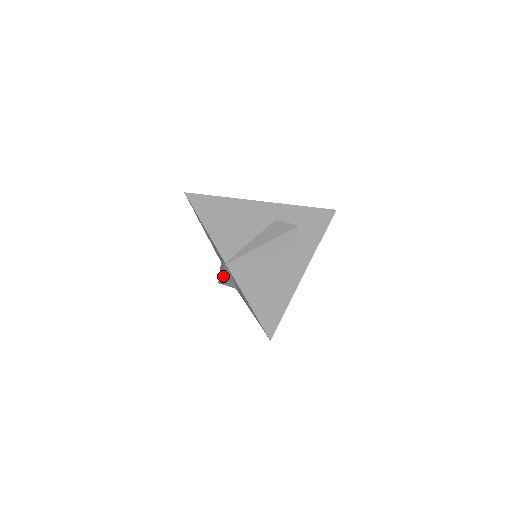
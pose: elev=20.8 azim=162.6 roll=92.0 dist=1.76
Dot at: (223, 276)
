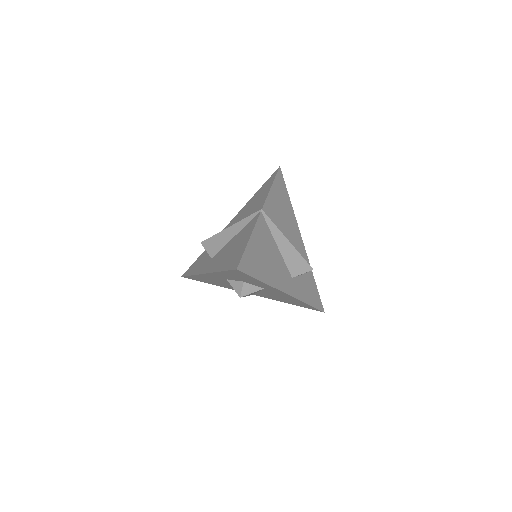
Dot at: (227, 230)
